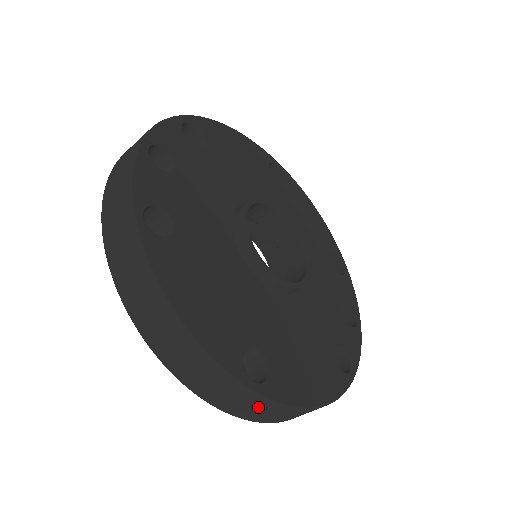
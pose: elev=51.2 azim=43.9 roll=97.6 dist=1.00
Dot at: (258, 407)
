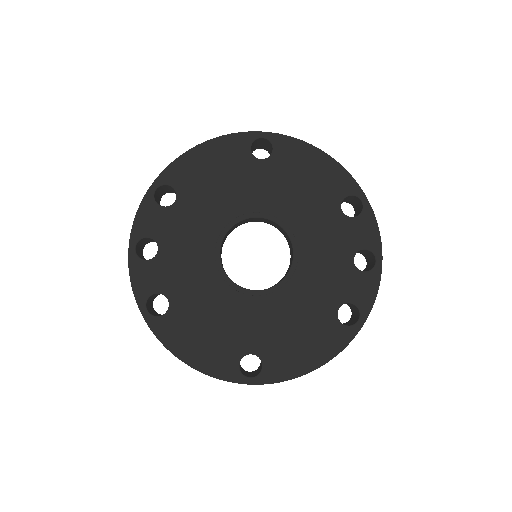
Dot at: occluded
